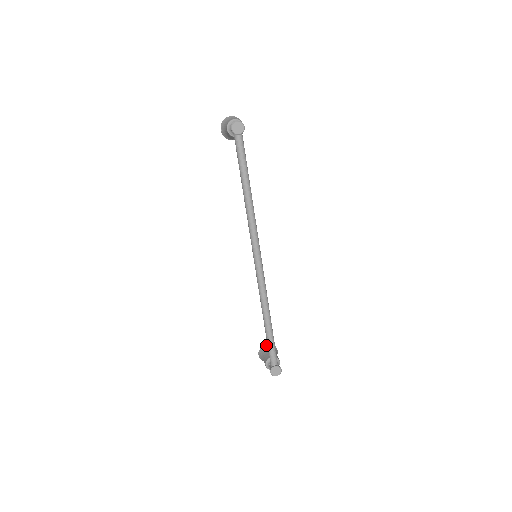
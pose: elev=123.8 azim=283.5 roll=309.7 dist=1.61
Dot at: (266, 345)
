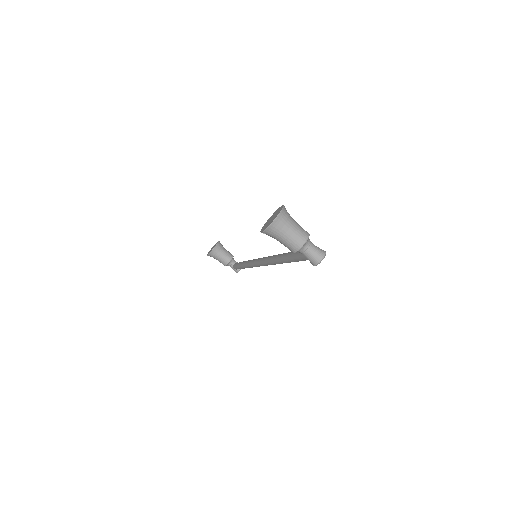
Dot at: (215, 249)
